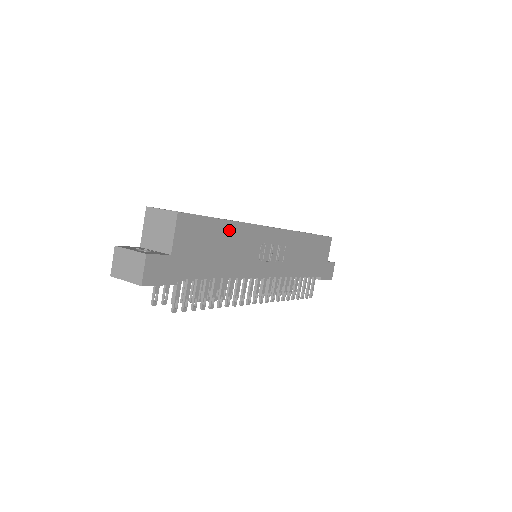
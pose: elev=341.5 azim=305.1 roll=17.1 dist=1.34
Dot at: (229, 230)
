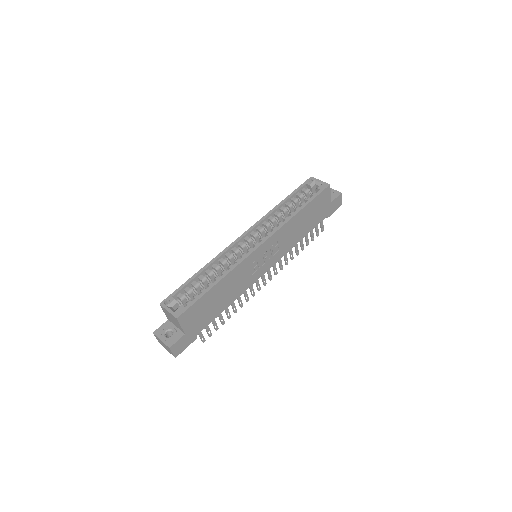
Dot at: (220, 286)
